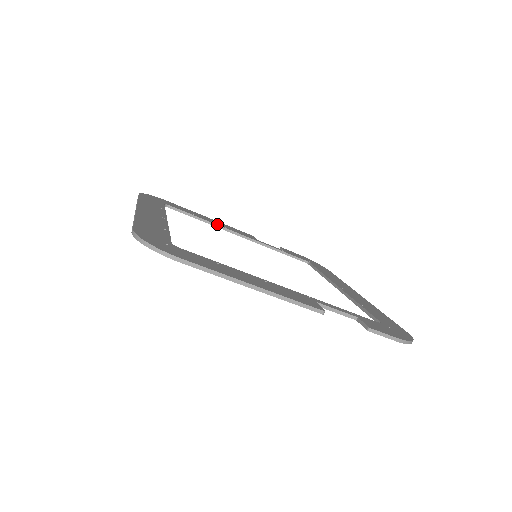
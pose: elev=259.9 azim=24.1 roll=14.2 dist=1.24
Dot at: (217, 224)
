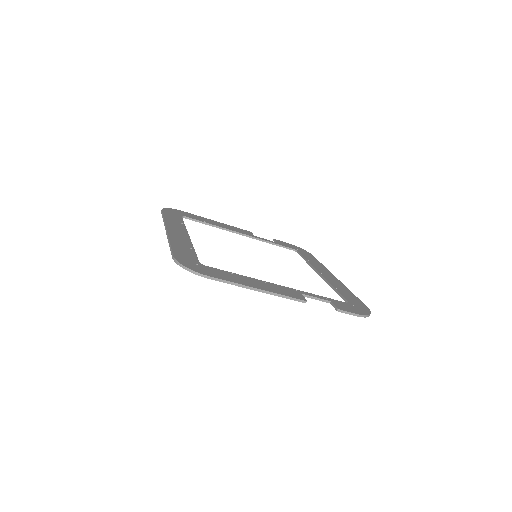
Dot at: (223, 227)
